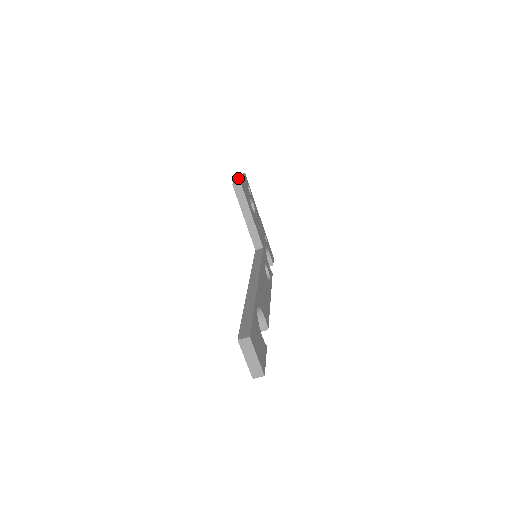
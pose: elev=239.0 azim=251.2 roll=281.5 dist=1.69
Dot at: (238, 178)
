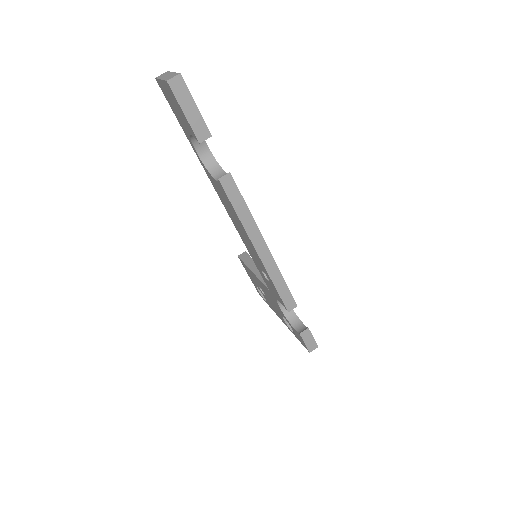
Dot at: occluded
